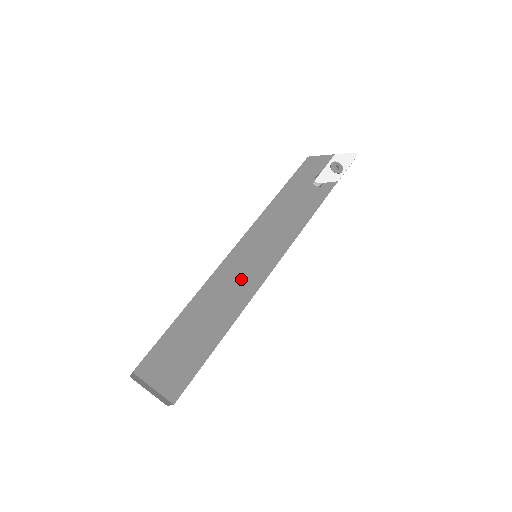
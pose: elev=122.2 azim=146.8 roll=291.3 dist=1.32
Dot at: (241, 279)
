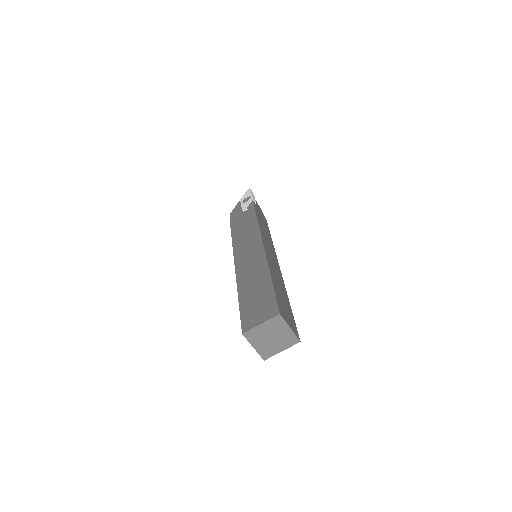
Dot at: (251, 259)
